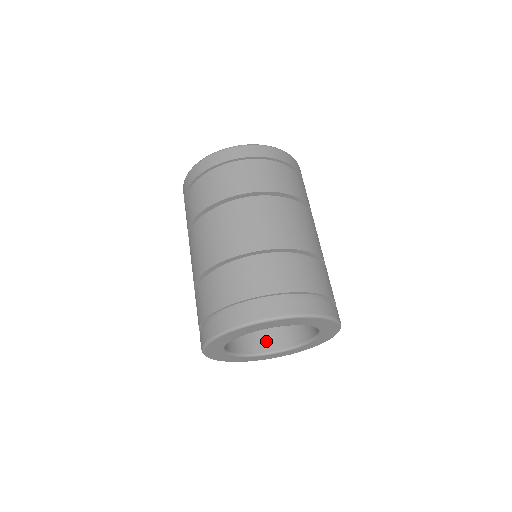
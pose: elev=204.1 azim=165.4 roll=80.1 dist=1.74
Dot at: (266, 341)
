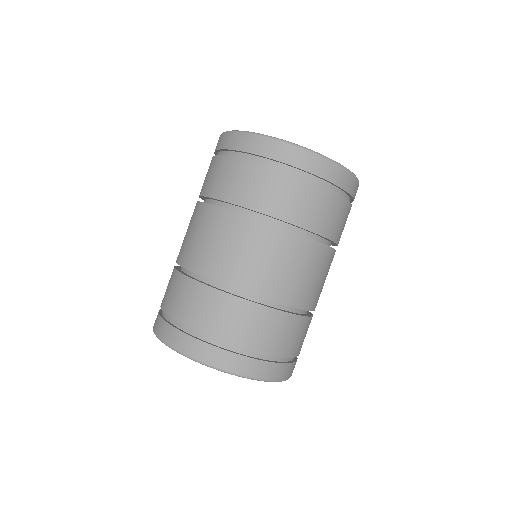
Dot at: occluded
